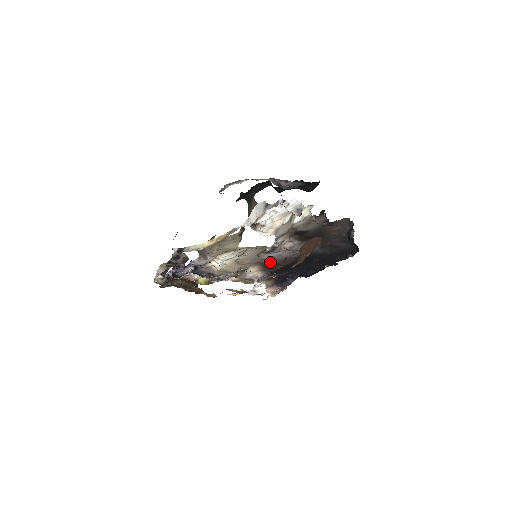
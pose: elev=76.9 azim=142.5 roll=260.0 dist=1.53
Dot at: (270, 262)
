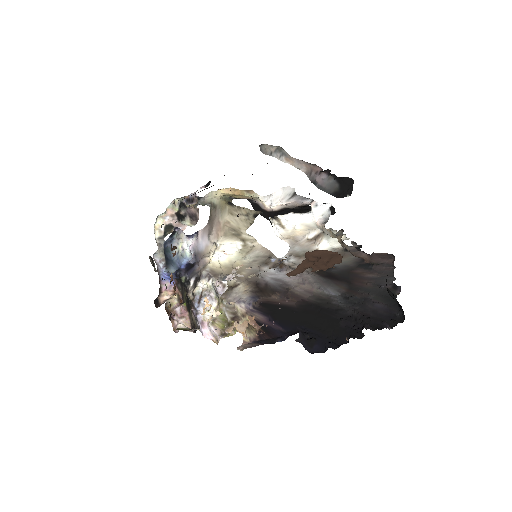
Dot at: (268, 286)
